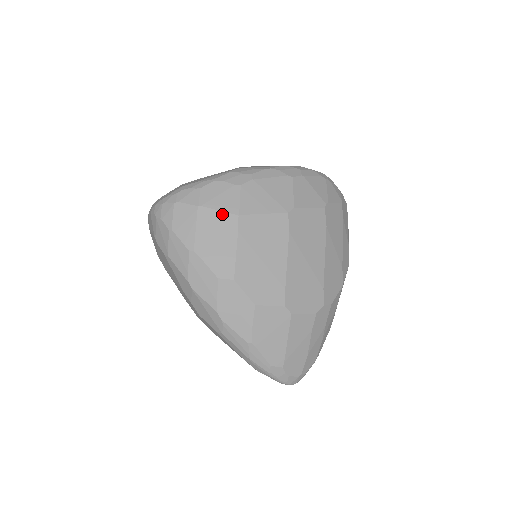
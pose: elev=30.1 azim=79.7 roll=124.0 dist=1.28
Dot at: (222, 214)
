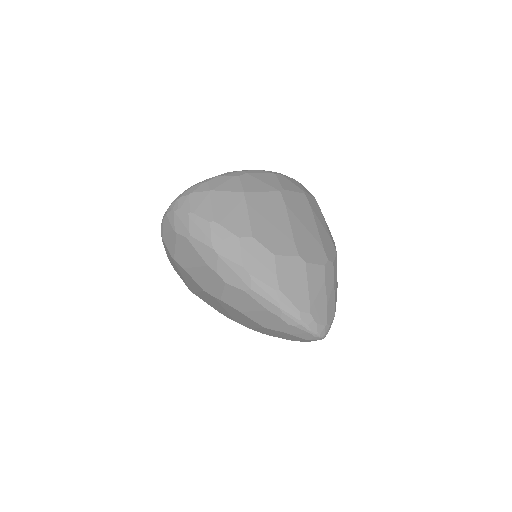
Dot at: (230, 193)
